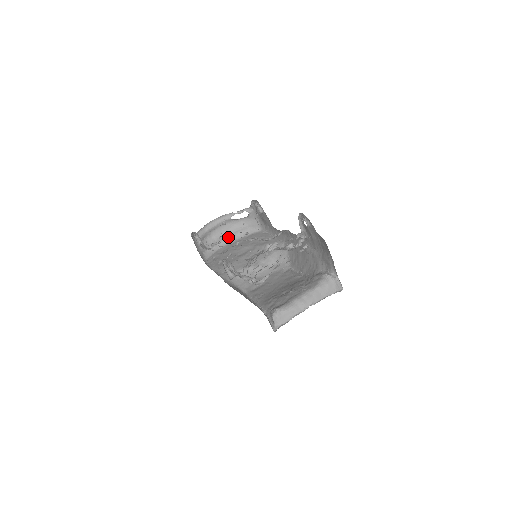
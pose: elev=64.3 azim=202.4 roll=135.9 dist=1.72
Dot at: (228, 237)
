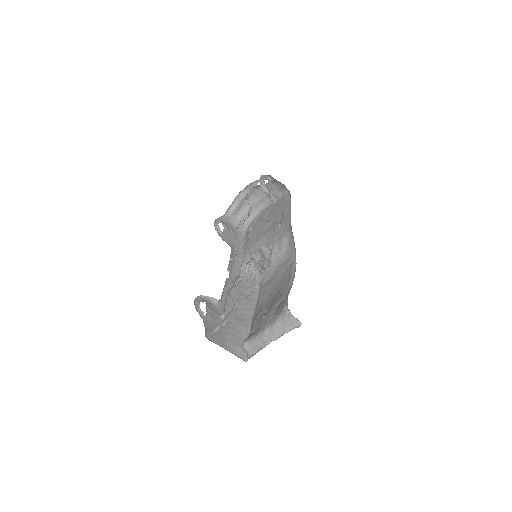
Dot at: (264, 200)
